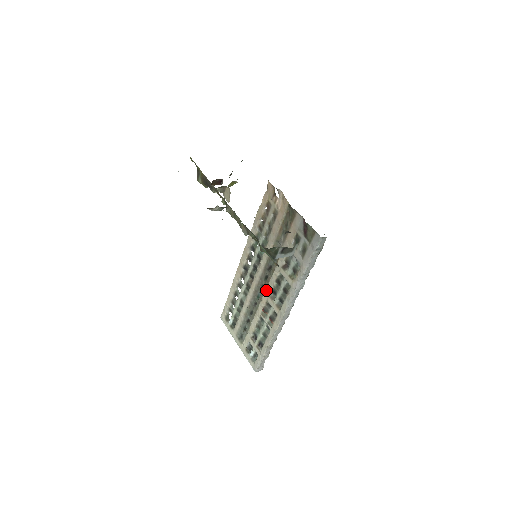
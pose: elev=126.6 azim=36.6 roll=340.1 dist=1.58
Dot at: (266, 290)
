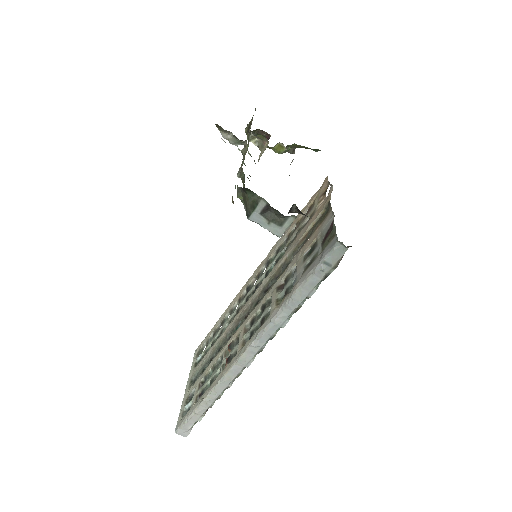
Dot at: (247, 318)
